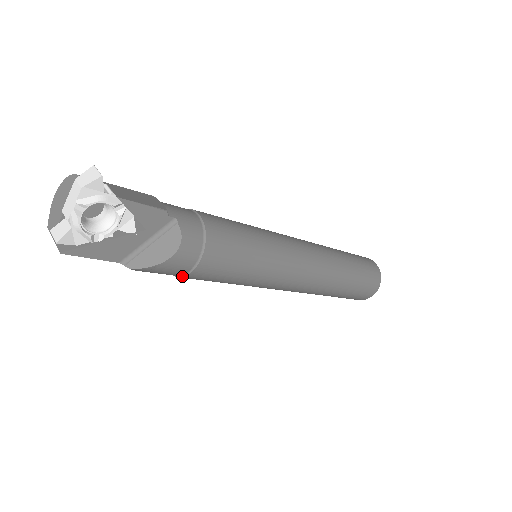
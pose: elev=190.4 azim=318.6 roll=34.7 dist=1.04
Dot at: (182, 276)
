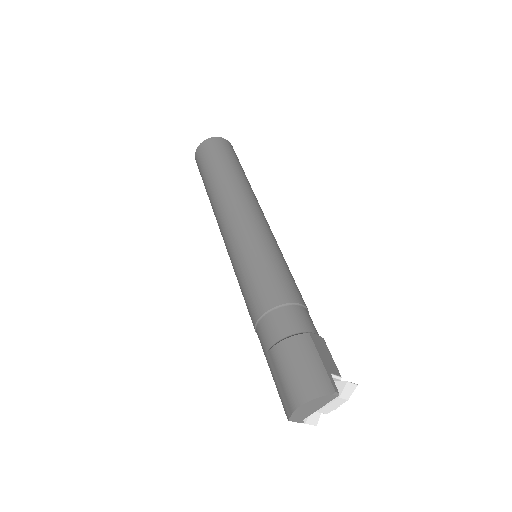
Dot at: occluded
